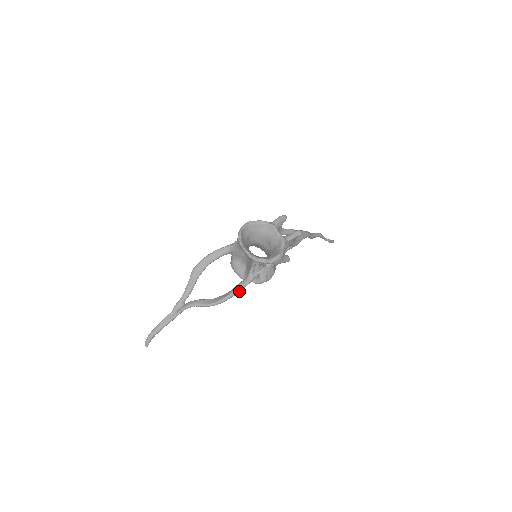
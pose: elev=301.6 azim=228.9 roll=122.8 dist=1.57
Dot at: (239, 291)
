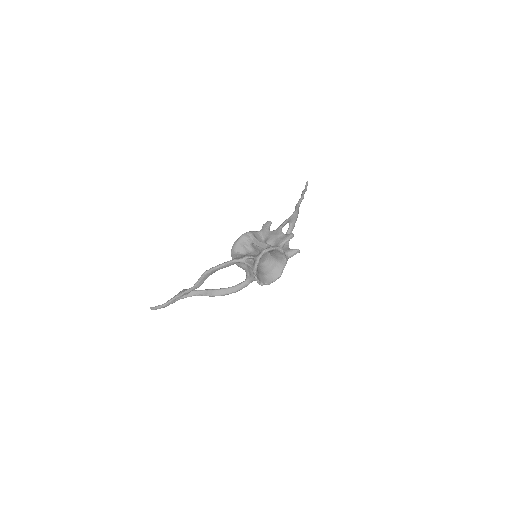
Dot at: occluded
